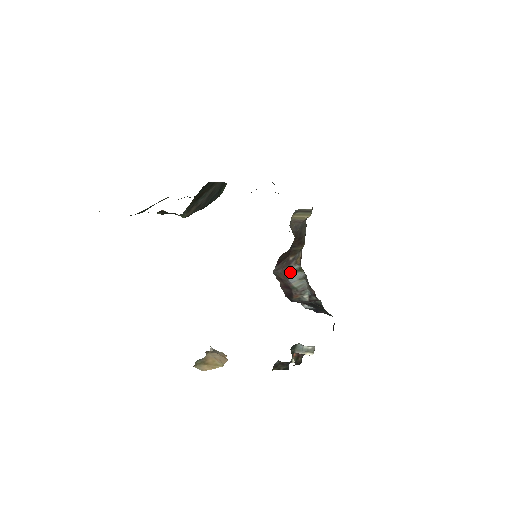
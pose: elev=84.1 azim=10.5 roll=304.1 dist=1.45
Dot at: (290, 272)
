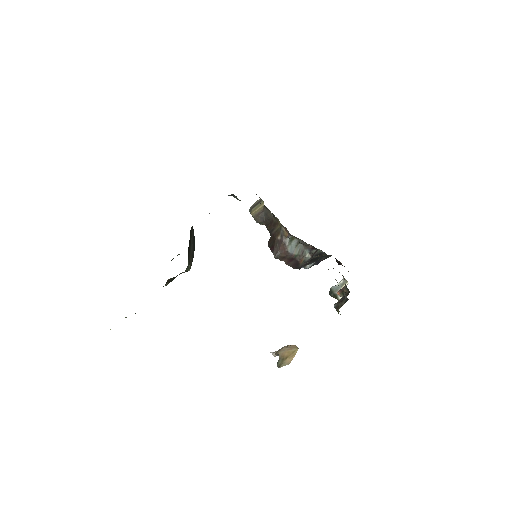
Dot at: (287, 247)
